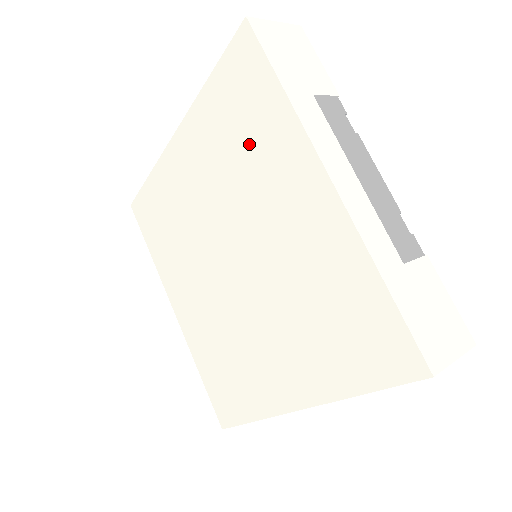
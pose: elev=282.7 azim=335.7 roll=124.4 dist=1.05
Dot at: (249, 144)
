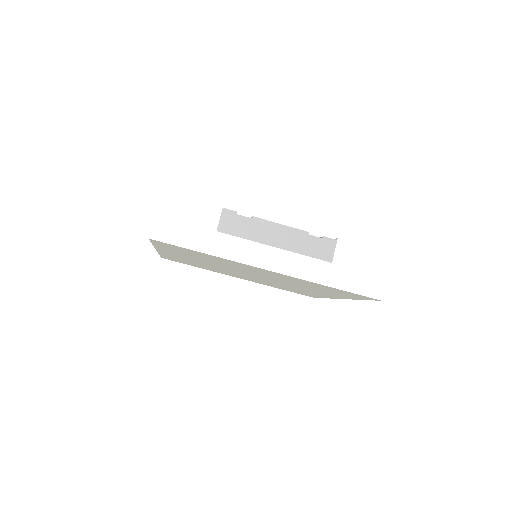
Dot at: (210, 259)
